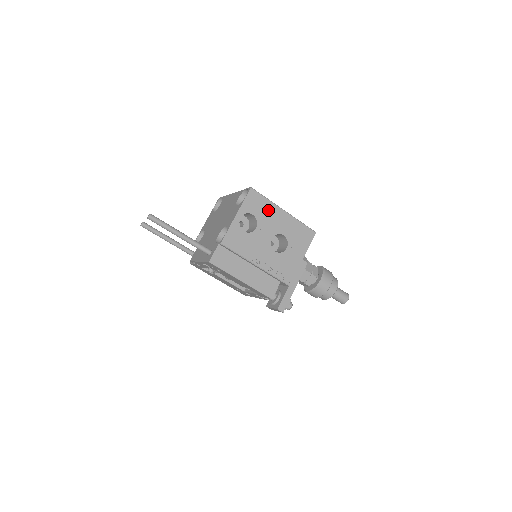
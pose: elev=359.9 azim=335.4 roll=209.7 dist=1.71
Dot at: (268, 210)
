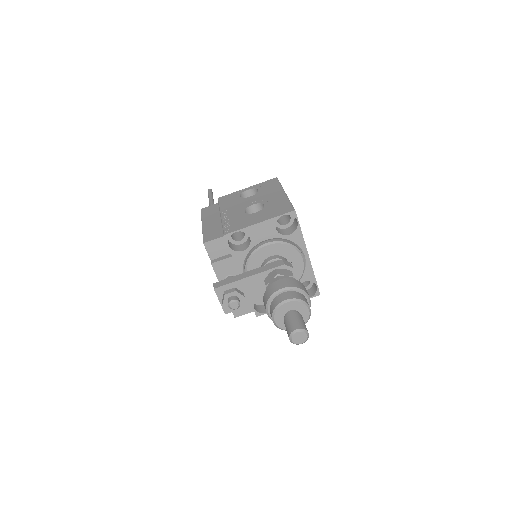
Dot at: (272, 190)
